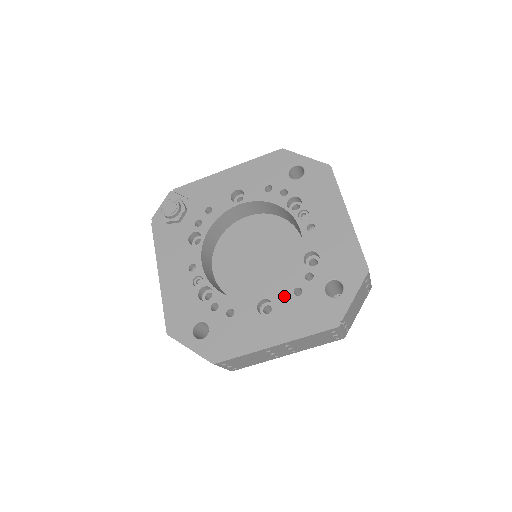
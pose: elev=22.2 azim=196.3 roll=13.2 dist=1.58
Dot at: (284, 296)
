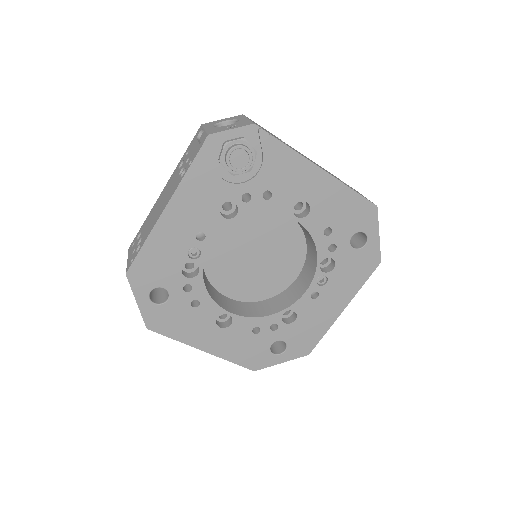
Dot at: (245, 326)
